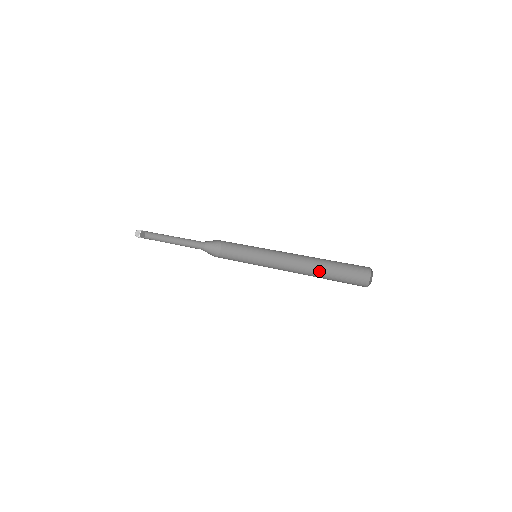
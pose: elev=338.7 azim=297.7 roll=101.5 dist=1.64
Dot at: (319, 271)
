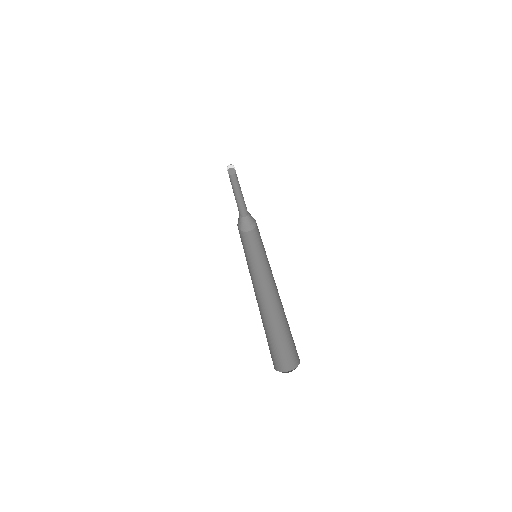
Dot at: (272, 319)
